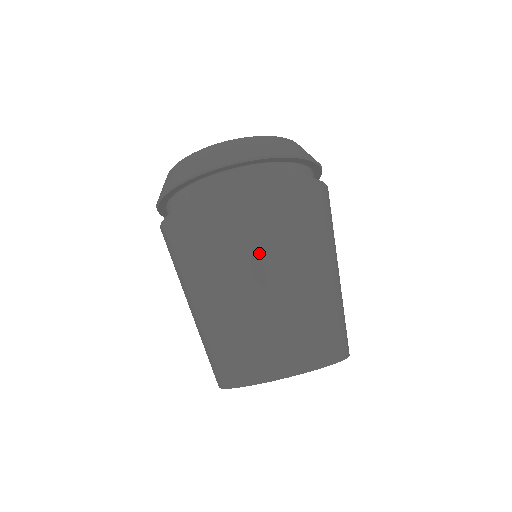
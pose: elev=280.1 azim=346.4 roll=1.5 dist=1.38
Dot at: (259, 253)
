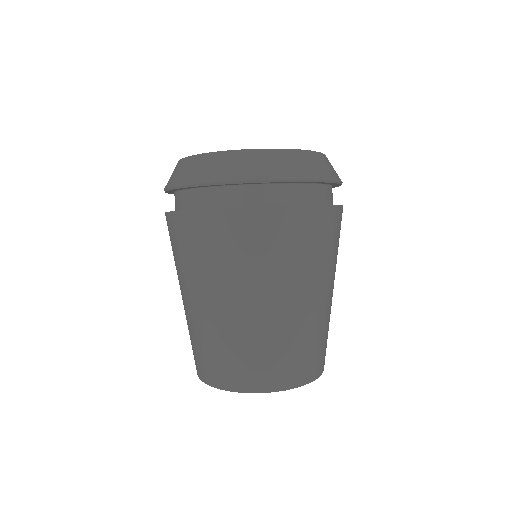
Dot at: (273, 278)
